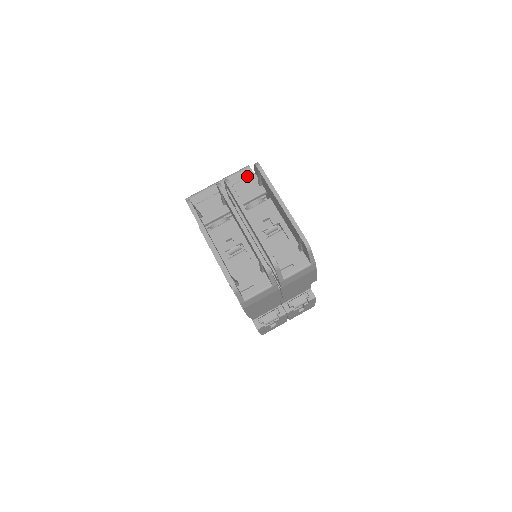
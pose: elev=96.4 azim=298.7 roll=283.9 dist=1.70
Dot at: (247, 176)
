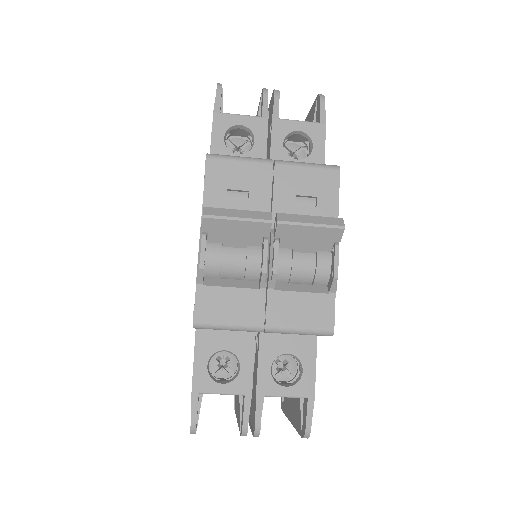
Dot at: occluded
